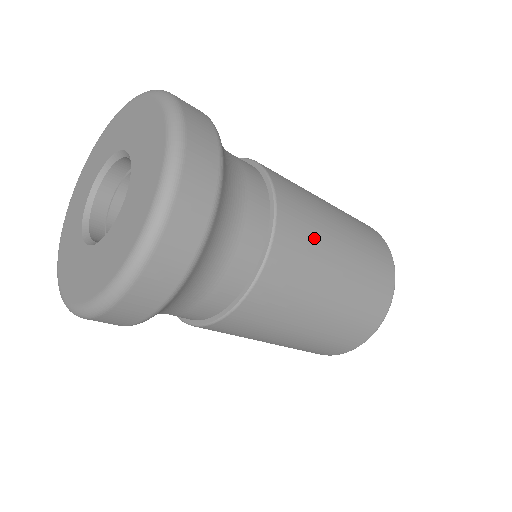
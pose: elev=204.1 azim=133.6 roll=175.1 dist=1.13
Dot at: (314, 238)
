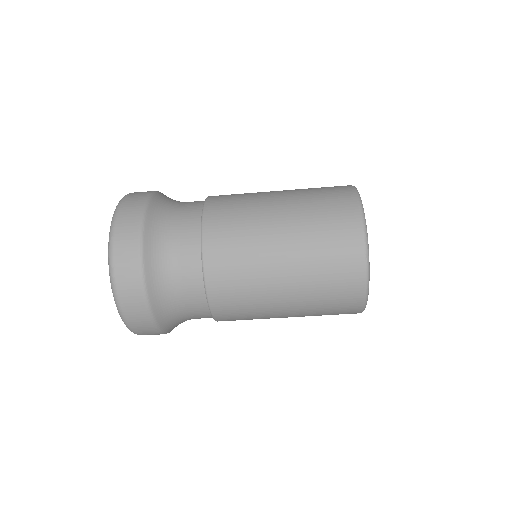
Dot at: occluded
